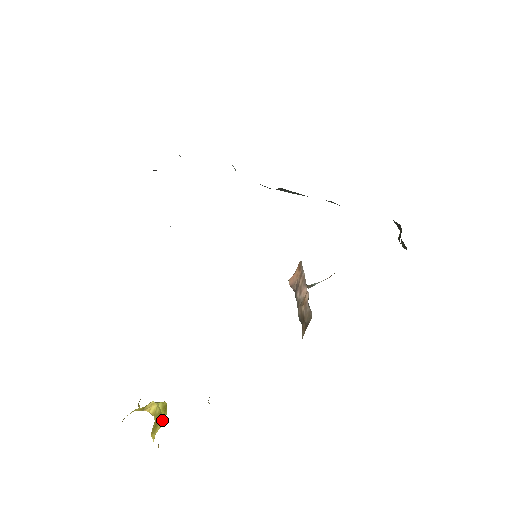
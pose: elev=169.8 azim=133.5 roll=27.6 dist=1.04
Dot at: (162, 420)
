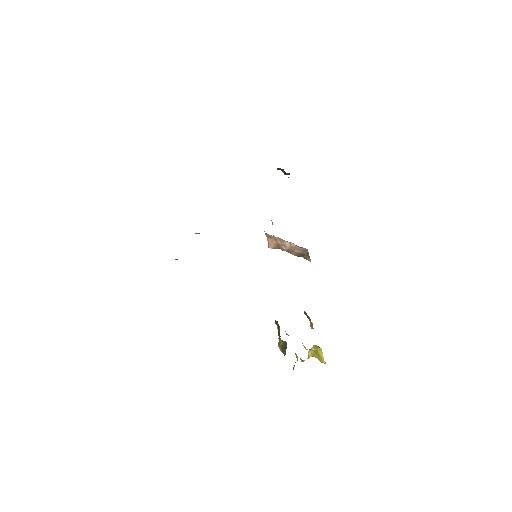
Dot at: (320, 352)
